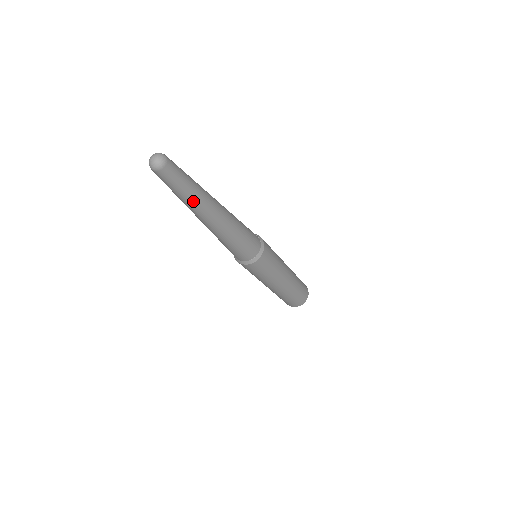
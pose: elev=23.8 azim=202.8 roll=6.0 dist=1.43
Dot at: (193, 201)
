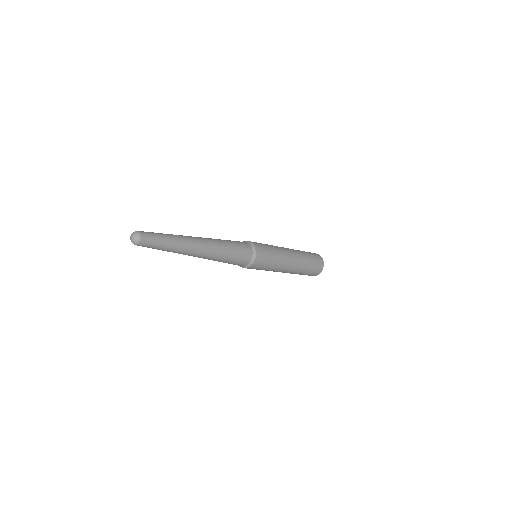
Dot at: (177, 247)
